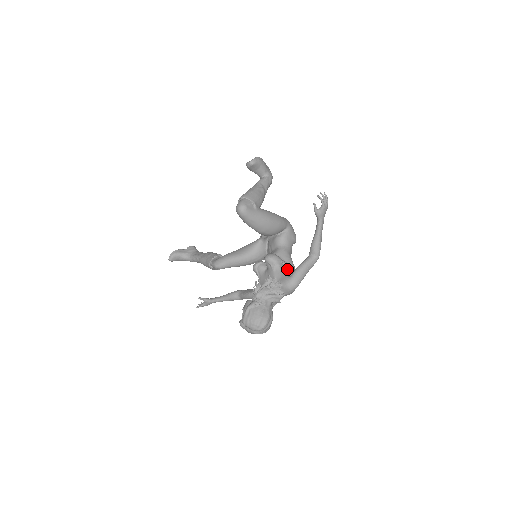
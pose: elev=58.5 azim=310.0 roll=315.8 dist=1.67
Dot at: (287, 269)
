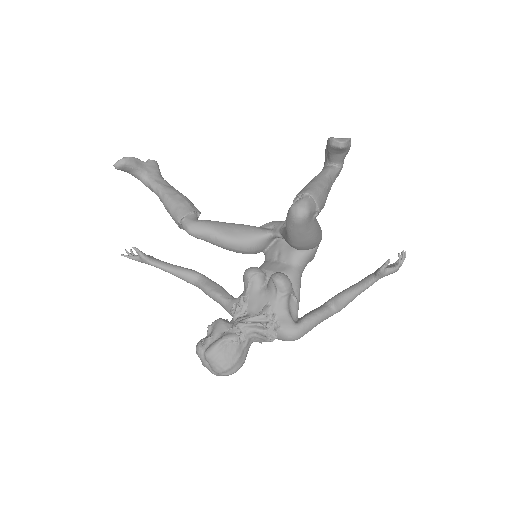
Dot at: (293, 305)
